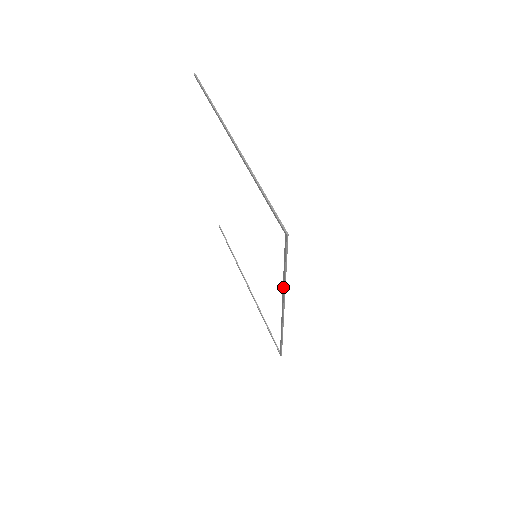
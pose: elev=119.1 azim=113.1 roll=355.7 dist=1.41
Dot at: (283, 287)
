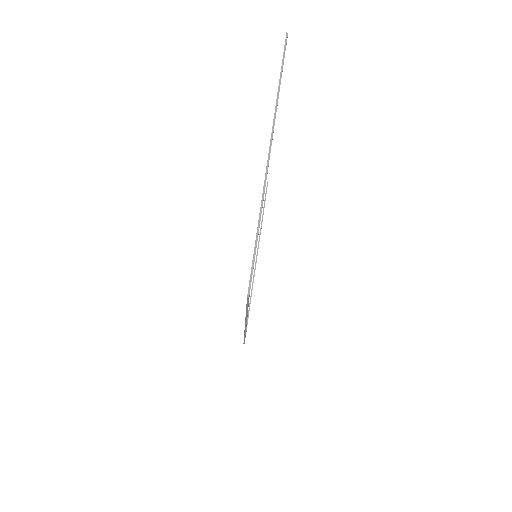
Dot at: occluded
